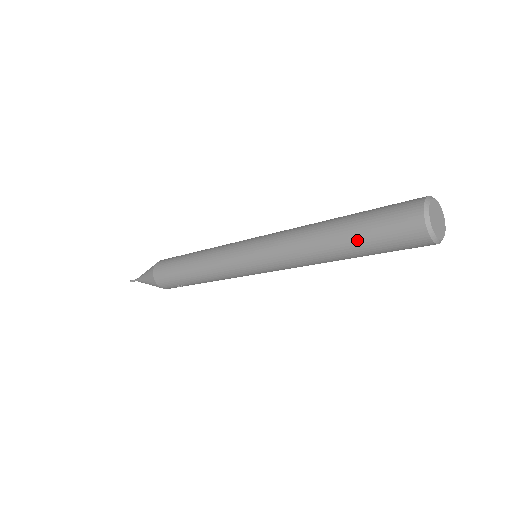
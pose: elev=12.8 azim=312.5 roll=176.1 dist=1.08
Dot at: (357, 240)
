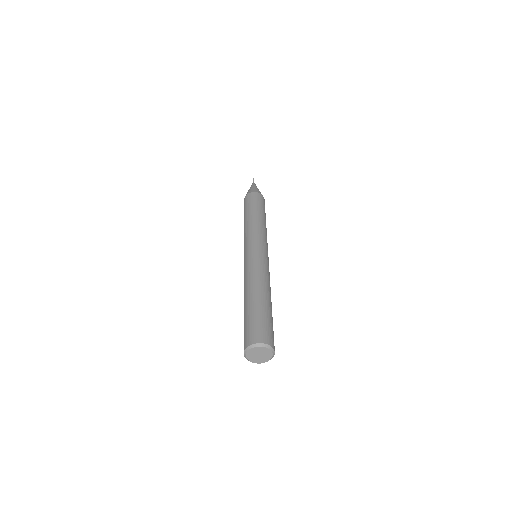
Dot at: occluded
